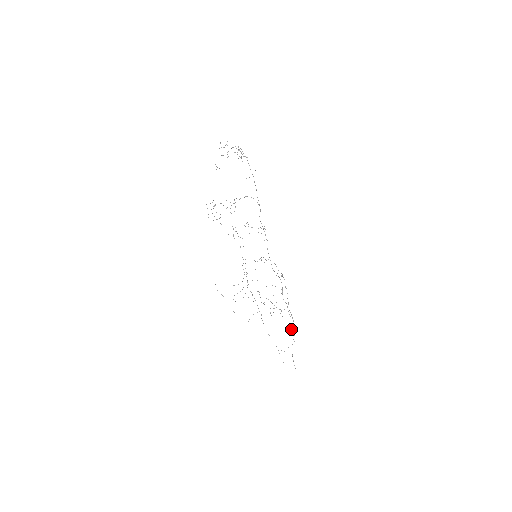
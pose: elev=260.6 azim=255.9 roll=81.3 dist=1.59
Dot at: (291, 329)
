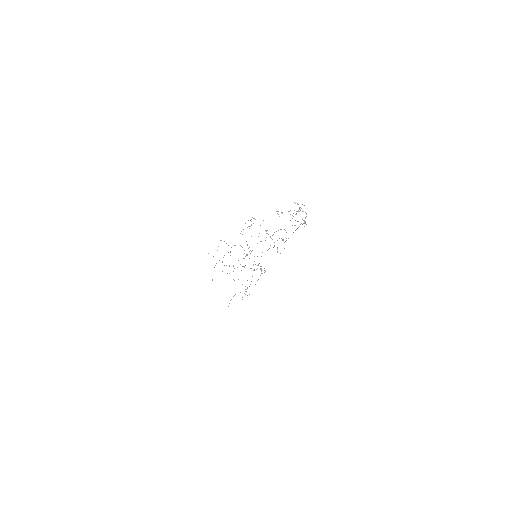
Dot at: occluded
